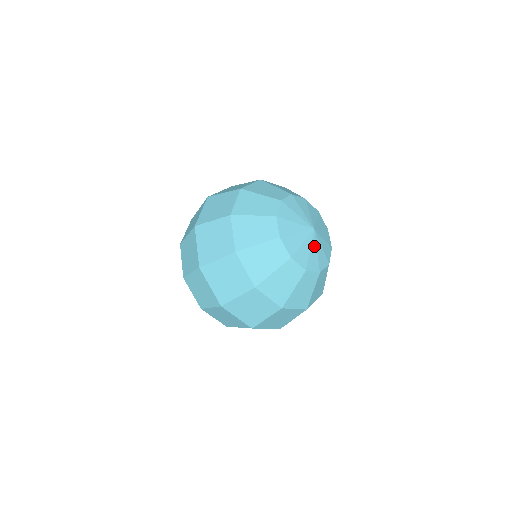
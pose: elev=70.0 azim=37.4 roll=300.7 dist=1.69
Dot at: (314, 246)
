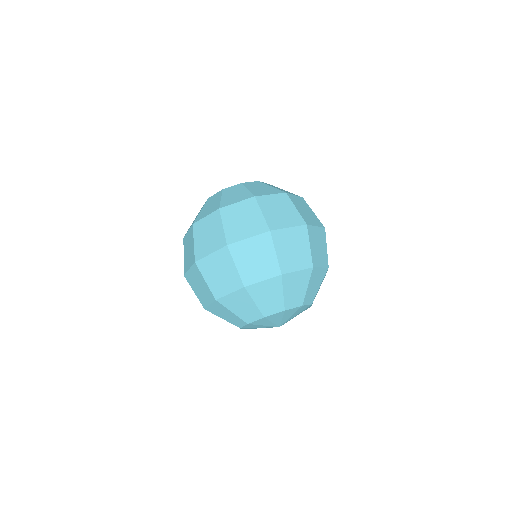
Dot at: occluded
